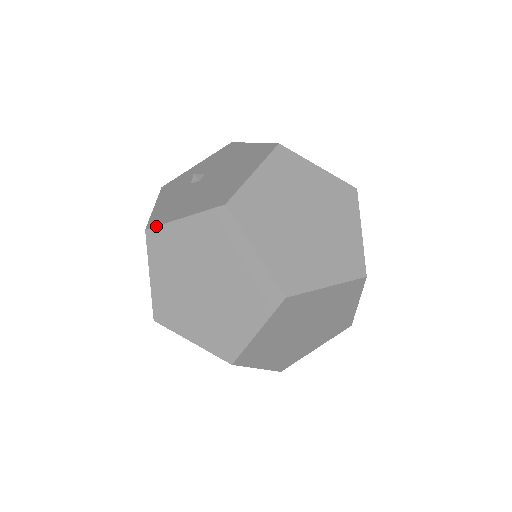
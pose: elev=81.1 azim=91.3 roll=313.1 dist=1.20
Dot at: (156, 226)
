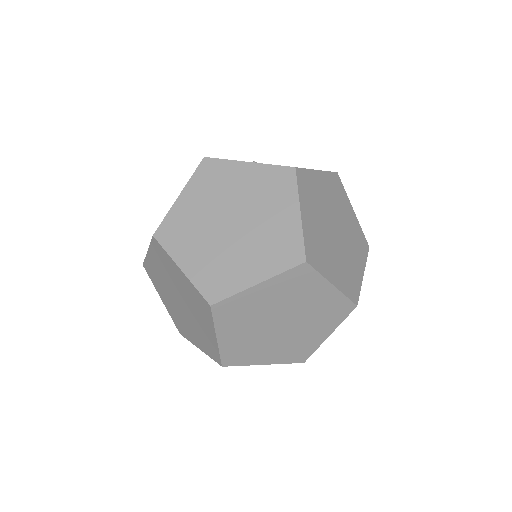
Dot at: (144, 261)
